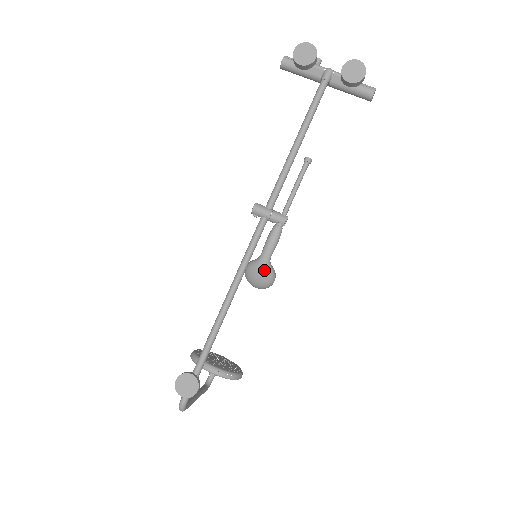
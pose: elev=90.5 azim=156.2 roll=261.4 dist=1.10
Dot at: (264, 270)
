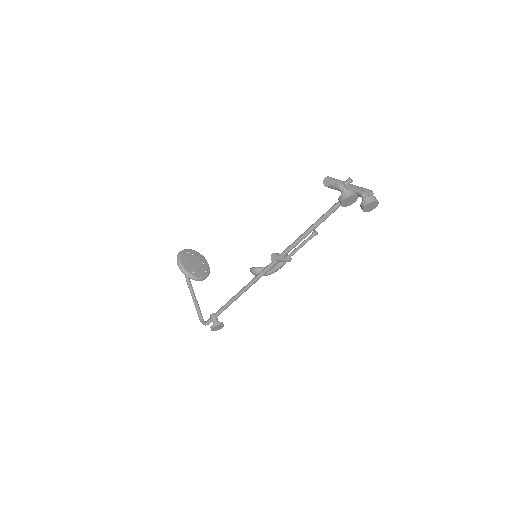
Dot at: occluded
